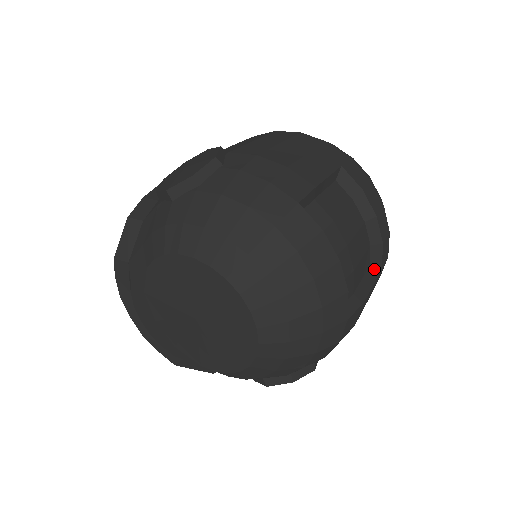
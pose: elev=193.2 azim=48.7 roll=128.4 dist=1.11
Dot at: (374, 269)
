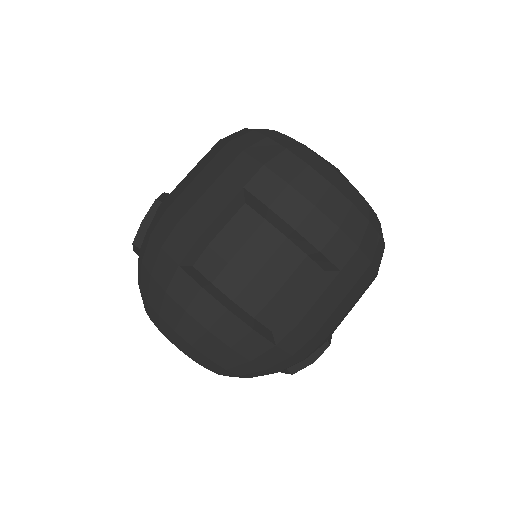
Dot at: (330, 273)
